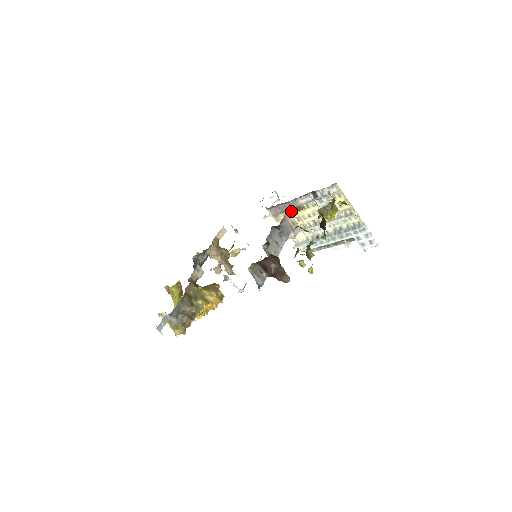
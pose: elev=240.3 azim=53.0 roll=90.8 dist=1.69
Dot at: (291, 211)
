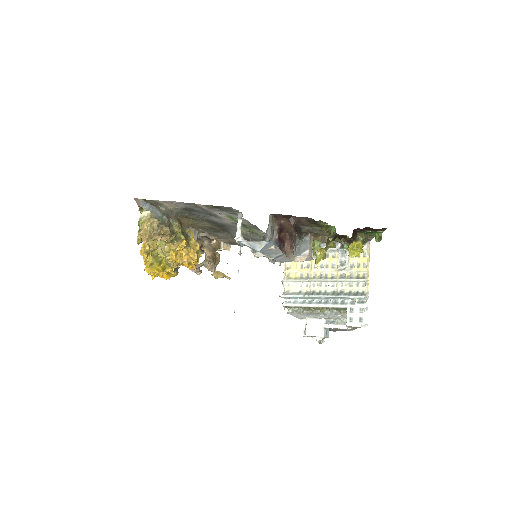
Dot at: occluded
